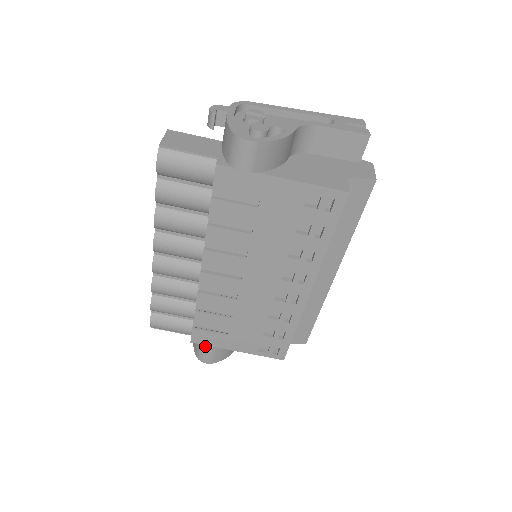
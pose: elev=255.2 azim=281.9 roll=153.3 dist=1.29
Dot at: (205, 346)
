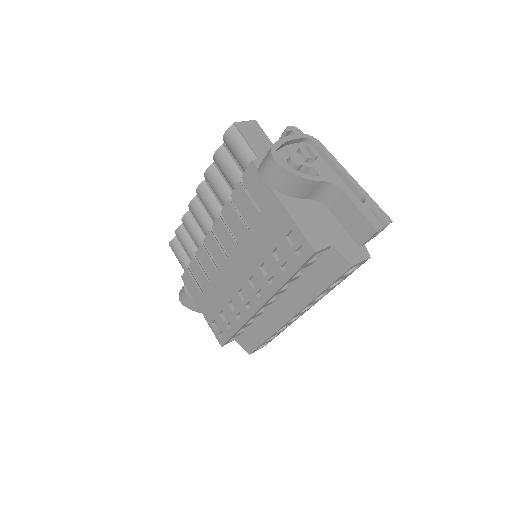
Dot at: (187, 288)
